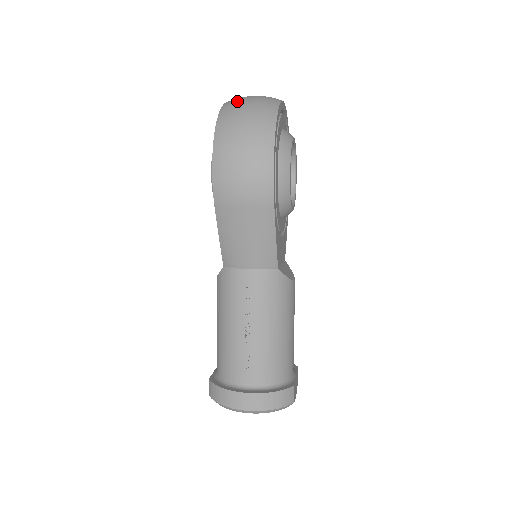
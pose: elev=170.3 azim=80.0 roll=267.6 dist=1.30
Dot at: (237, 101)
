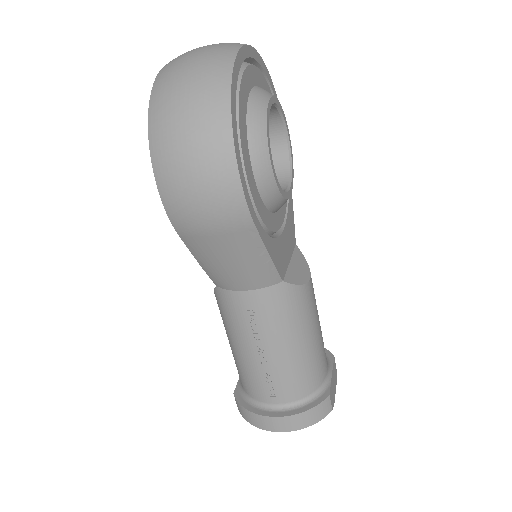
Dot at: (171, 73)
